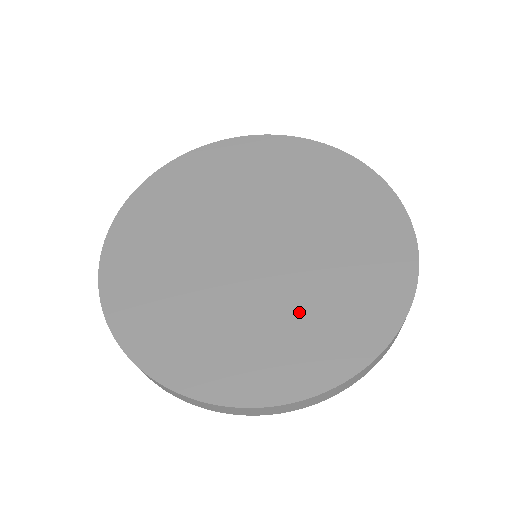
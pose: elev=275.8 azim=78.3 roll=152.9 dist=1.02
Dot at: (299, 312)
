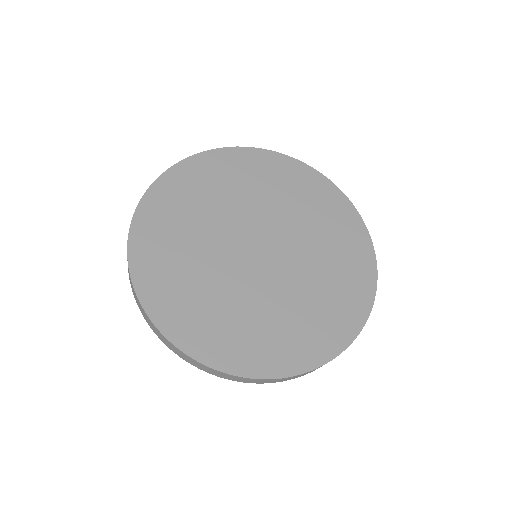
Dot at: (312, 294)
